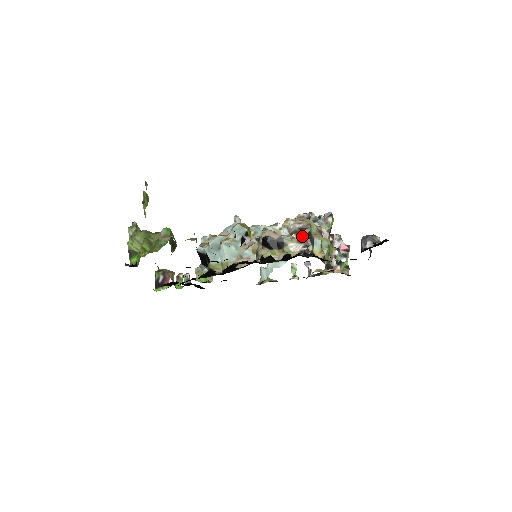
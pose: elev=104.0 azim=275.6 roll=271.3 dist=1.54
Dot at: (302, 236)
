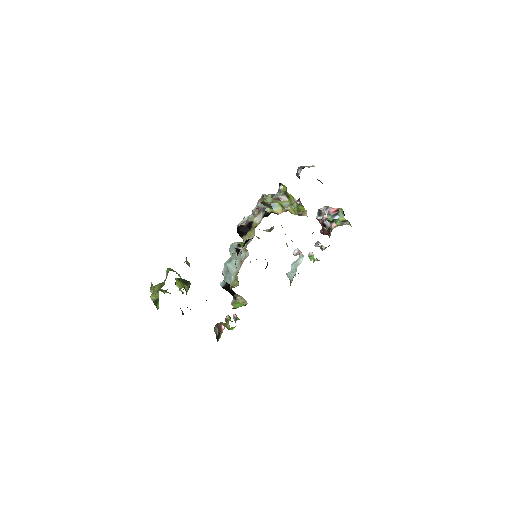
Dot at: (258, 207)
